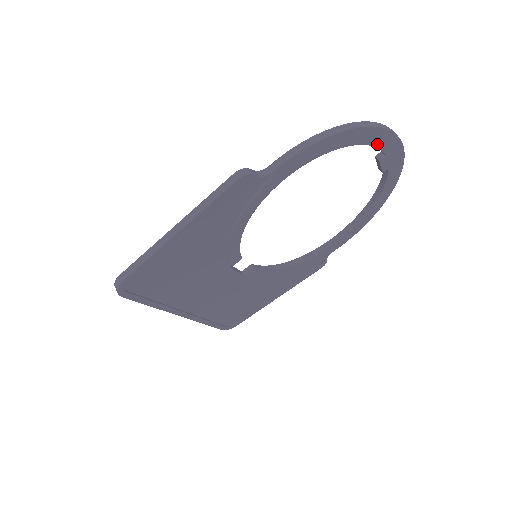
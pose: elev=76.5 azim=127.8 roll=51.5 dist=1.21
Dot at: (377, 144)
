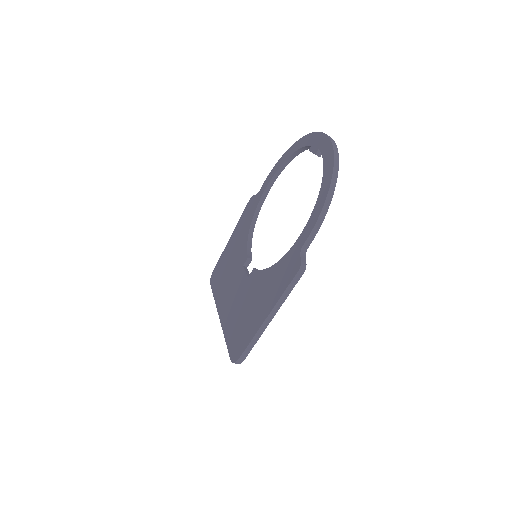
Dot at: occluded
